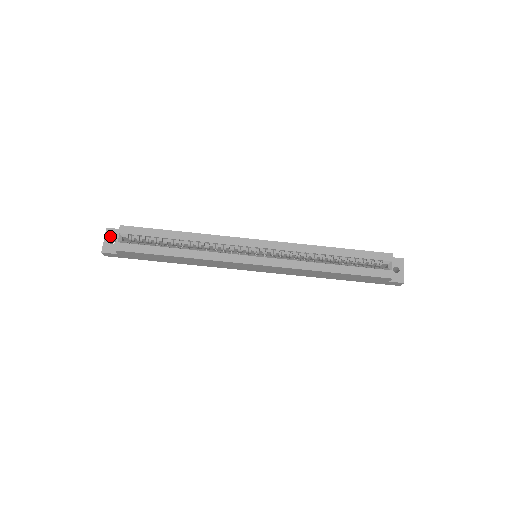
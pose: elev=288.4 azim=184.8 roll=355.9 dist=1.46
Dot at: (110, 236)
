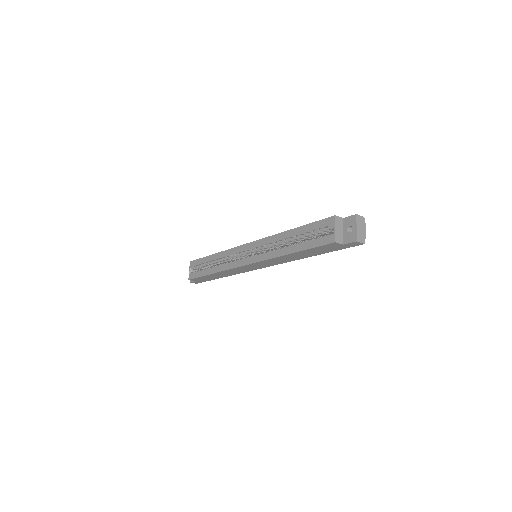
Dot at: occluded
